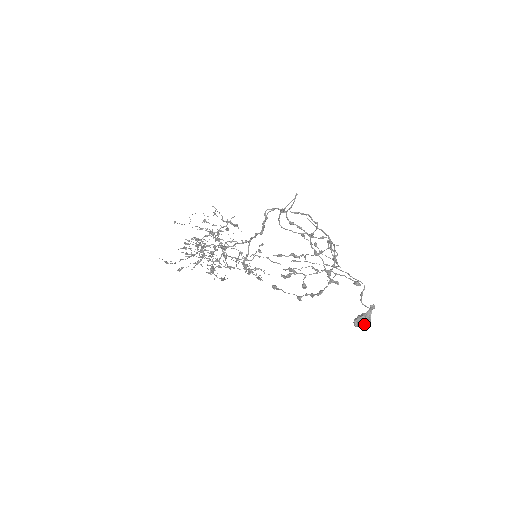
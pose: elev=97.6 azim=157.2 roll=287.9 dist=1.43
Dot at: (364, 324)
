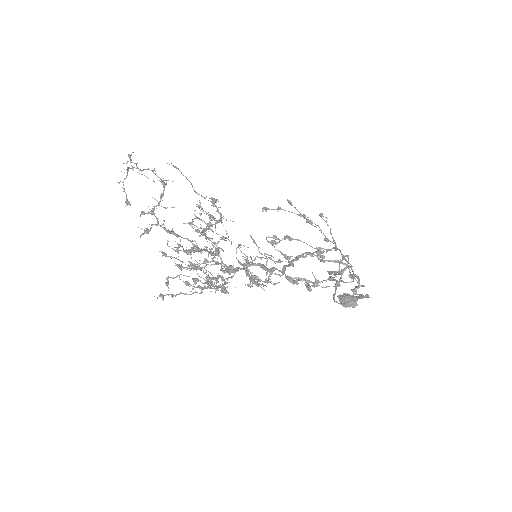
Dot at: occluded
